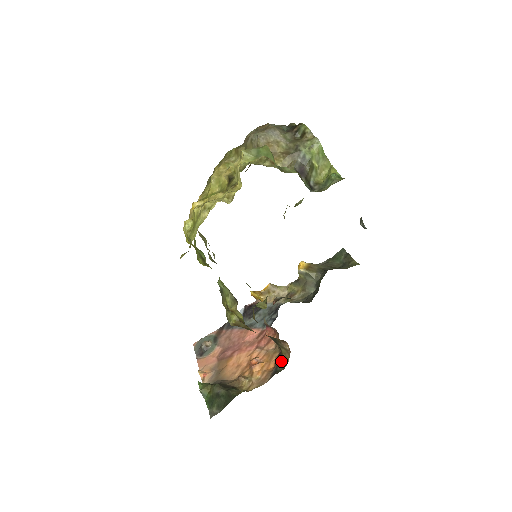
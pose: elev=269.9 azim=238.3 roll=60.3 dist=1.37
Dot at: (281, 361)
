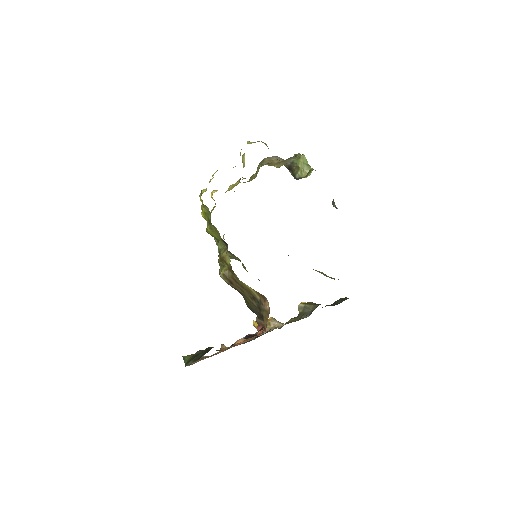
Dot at: (262, 328)
